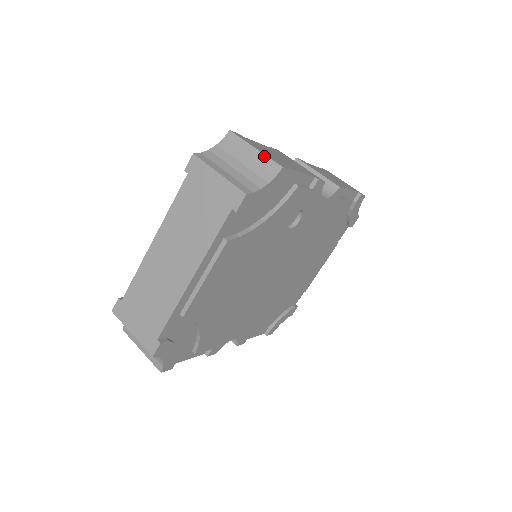
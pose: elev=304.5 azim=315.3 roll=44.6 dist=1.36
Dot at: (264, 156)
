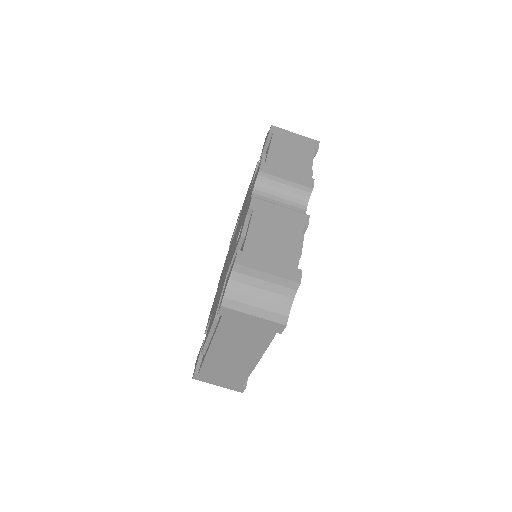
Dot at: (279, 278)
